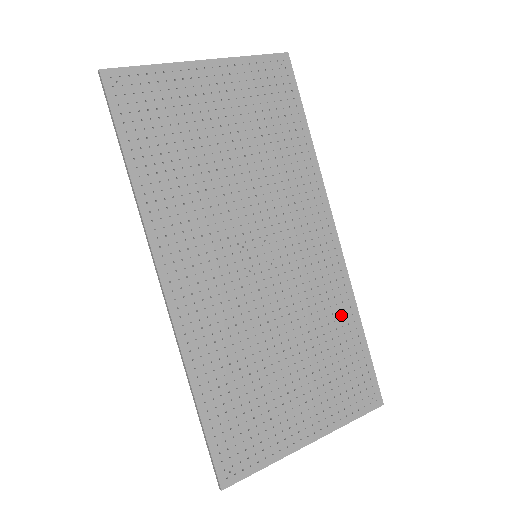
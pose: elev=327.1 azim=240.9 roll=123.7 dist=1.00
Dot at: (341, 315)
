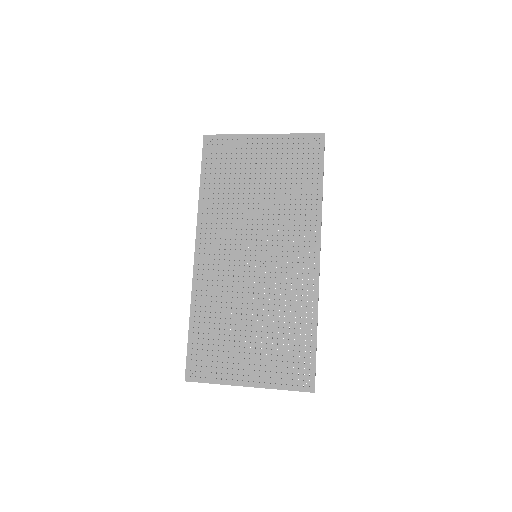
Dot at: (302, 315)
